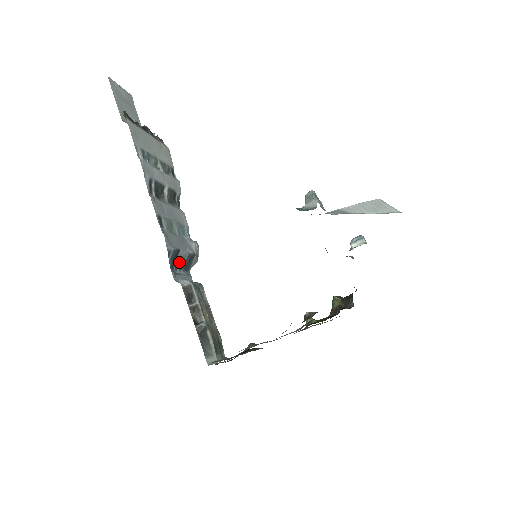
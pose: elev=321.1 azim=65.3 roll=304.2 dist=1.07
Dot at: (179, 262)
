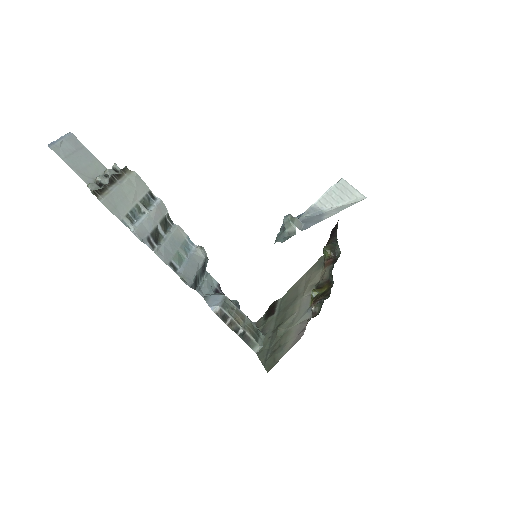
Dot at: (198, 277)
